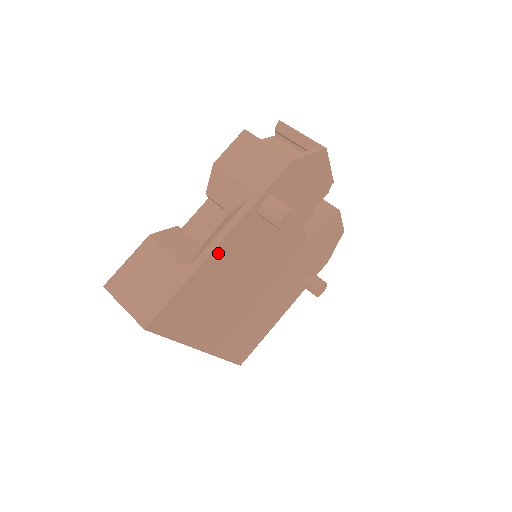
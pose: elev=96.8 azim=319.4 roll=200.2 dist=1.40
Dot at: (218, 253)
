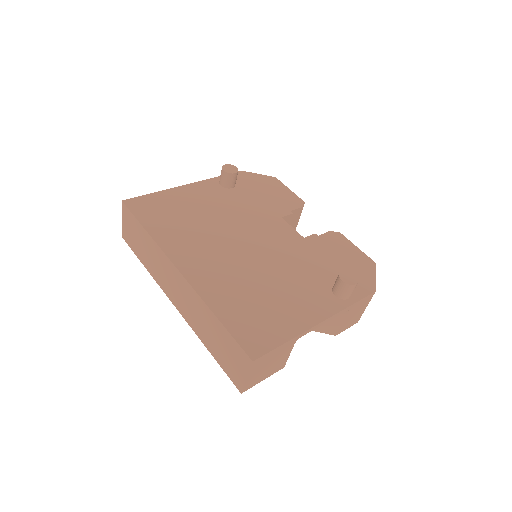
Dot at: (186, 190)
